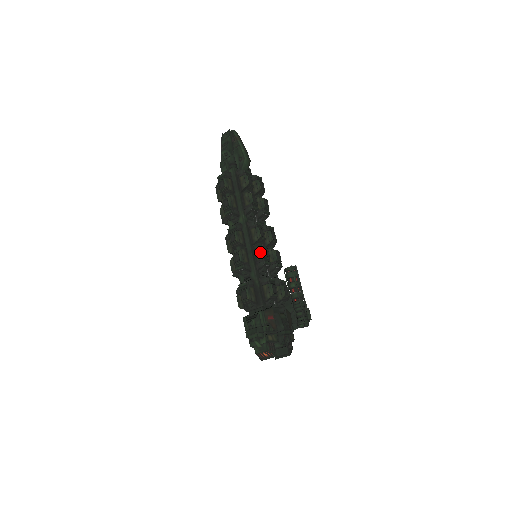
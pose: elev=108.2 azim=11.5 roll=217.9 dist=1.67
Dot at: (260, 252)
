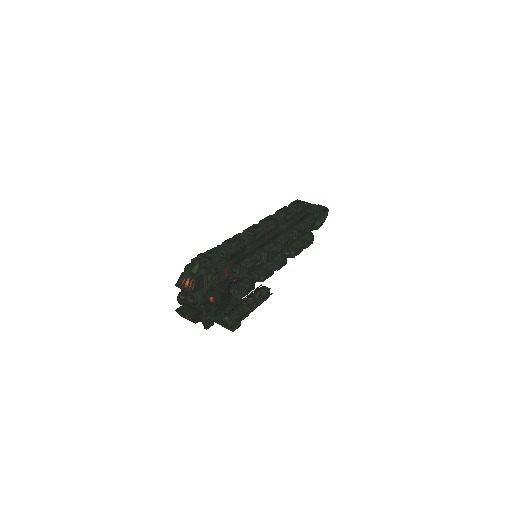
Dot at: (271, 246)
